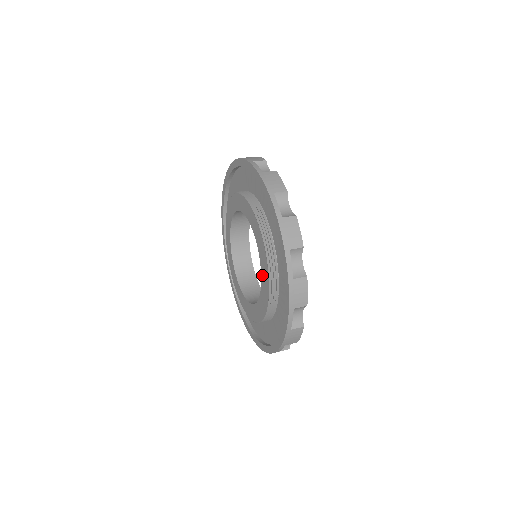
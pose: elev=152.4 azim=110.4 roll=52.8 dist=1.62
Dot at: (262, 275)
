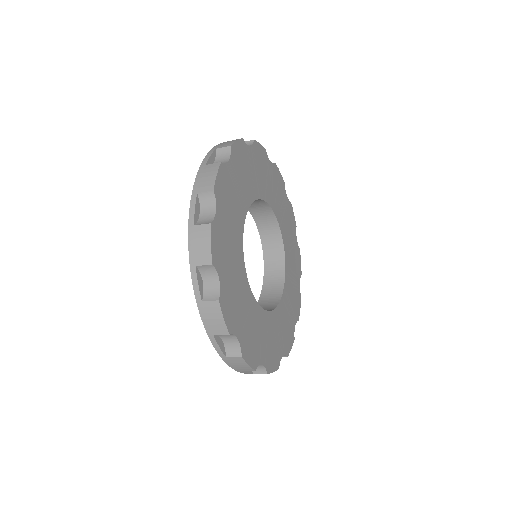
Dot at: occluded
